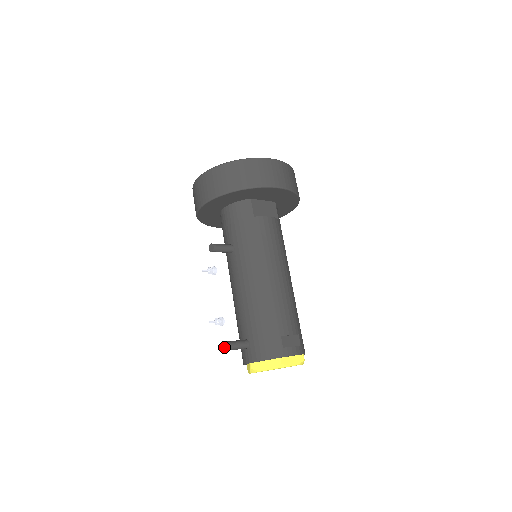
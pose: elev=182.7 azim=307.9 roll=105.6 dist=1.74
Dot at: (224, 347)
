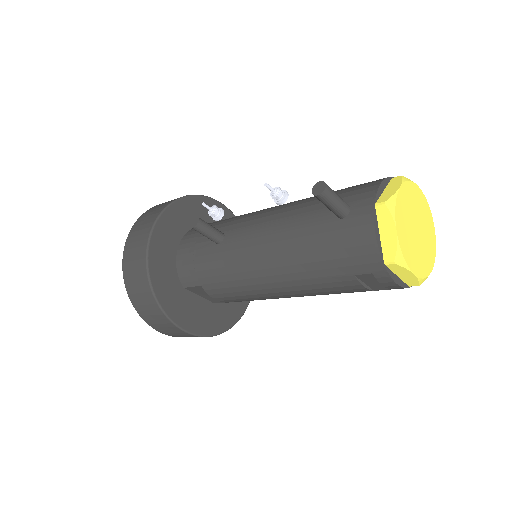
Dot at: (318, 192)
